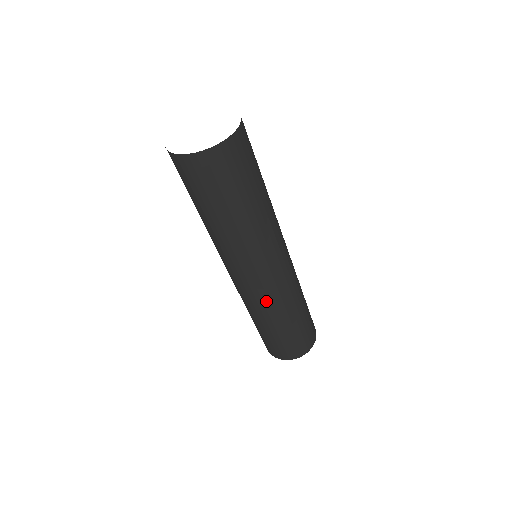
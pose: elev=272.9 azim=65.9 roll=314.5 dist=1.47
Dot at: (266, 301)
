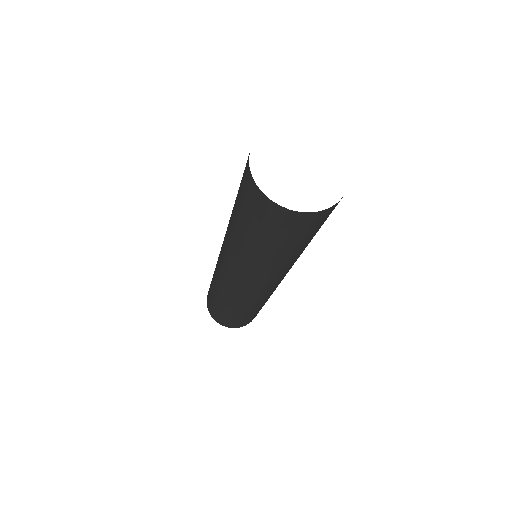
Dot at: occluded
